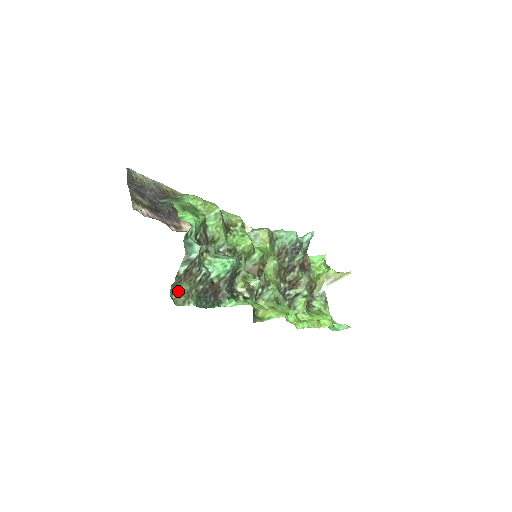
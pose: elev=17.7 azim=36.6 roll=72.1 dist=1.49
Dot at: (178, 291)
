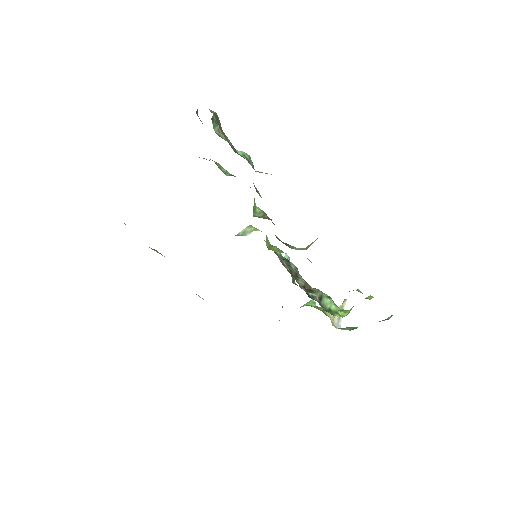
Dot at: (219, 136)
